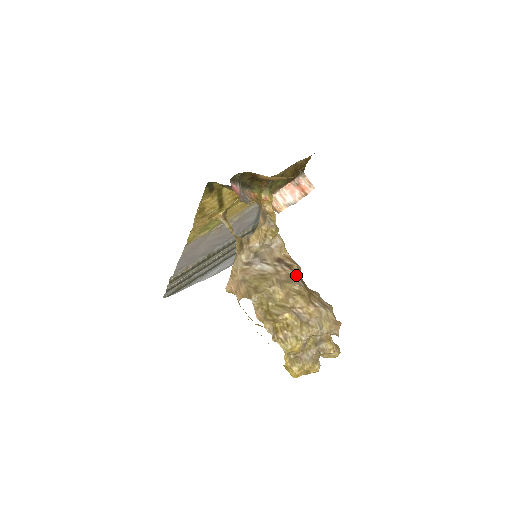
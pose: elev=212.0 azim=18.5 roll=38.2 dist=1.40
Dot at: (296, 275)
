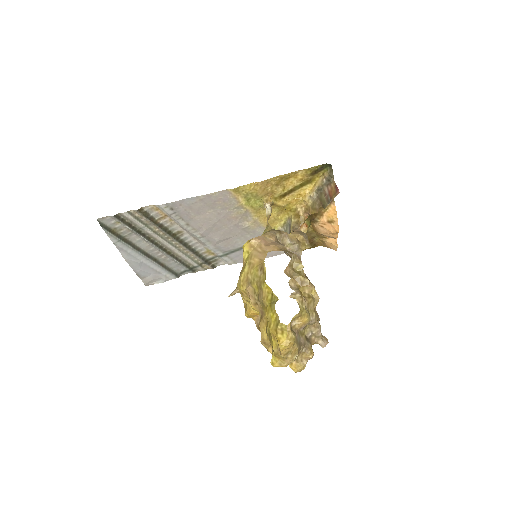
Dot at: occluded
